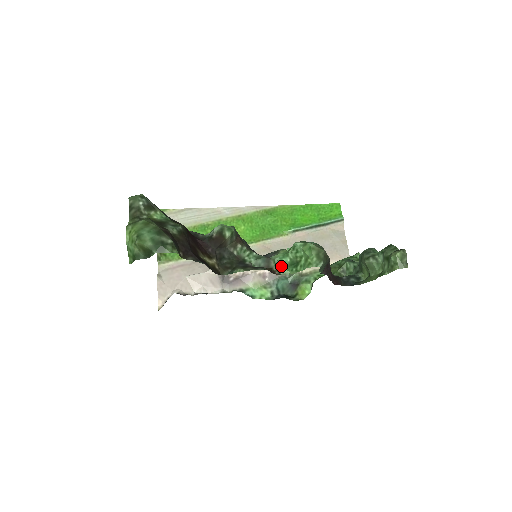
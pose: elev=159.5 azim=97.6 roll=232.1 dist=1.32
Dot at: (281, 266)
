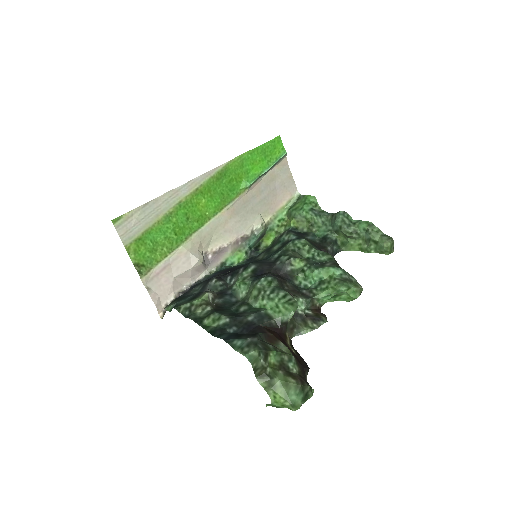
Dot at: (322, 300)
